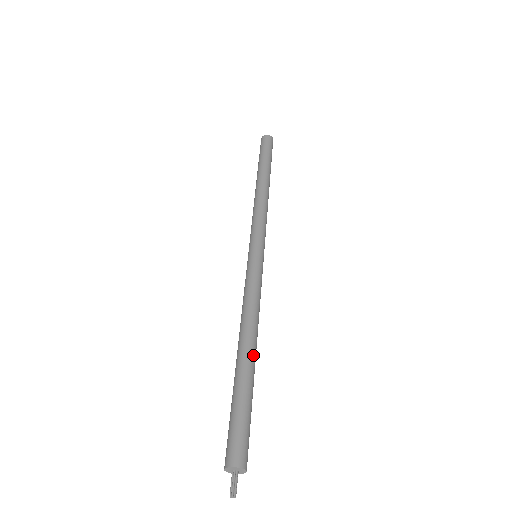
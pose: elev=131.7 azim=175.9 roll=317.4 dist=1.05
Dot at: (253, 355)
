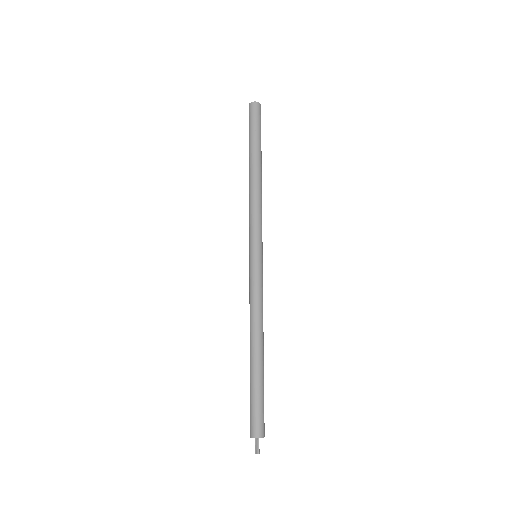
Dot at: (263, 354)
